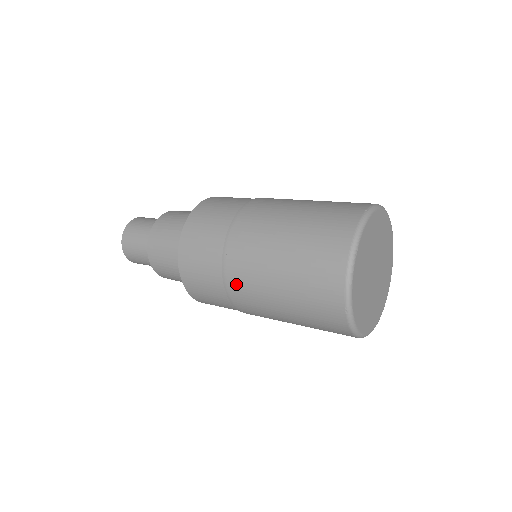
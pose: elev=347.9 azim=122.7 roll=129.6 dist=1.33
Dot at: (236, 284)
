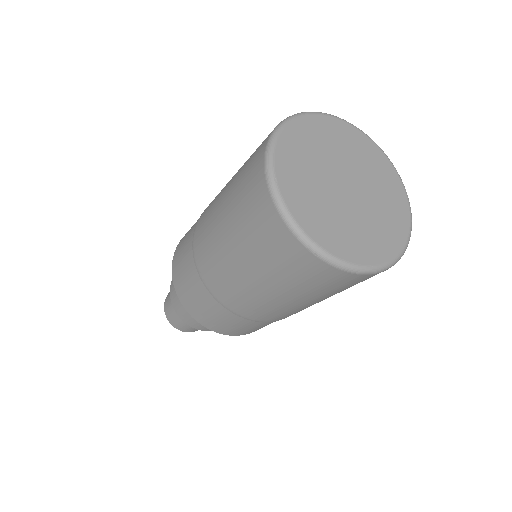
Dot at: occluded
